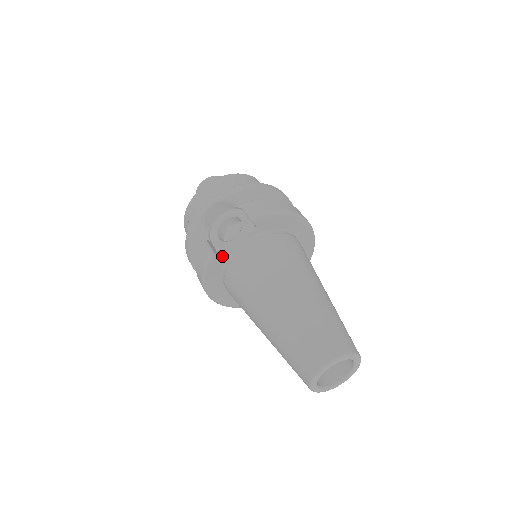
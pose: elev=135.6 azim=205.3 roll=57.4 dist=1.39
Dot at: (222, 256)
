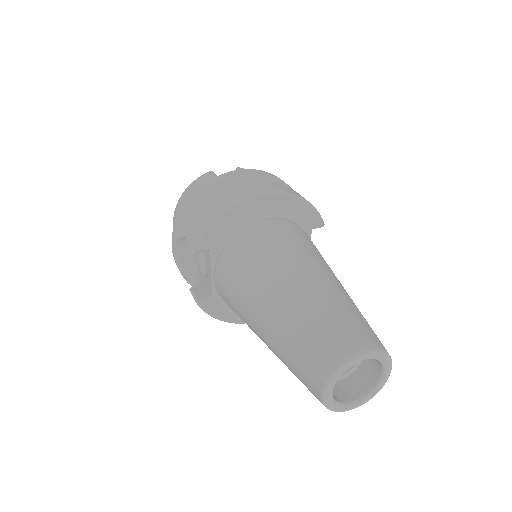
Dot at: (211, 294)
